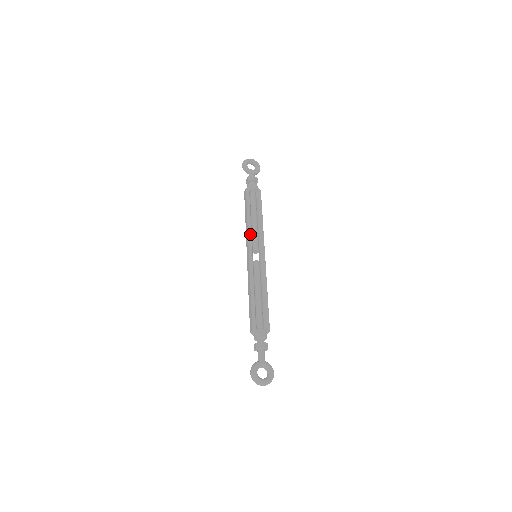
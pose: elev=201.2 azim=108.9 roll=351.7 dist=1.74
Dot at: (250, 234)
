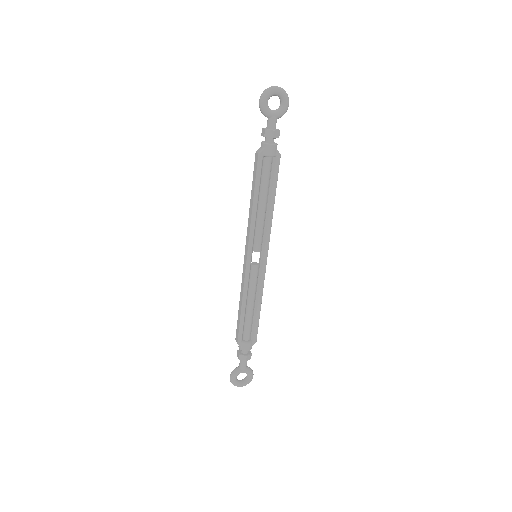
Dot at: (252, 231)
